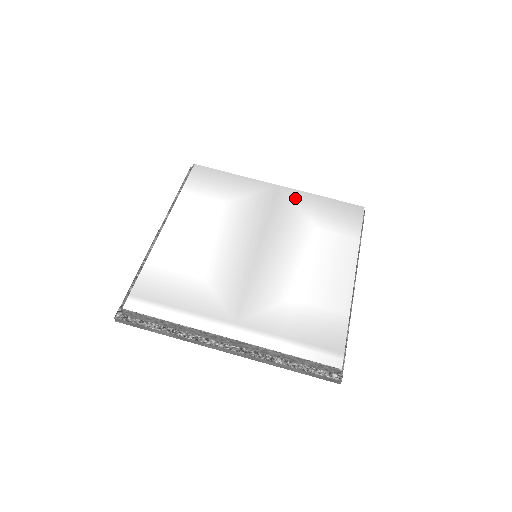
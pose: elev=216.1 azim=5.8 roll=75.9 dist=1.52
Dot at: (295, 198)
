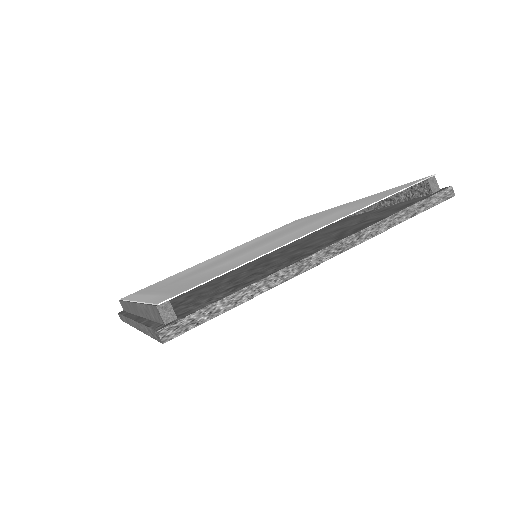
Dot at: (351, 203)
